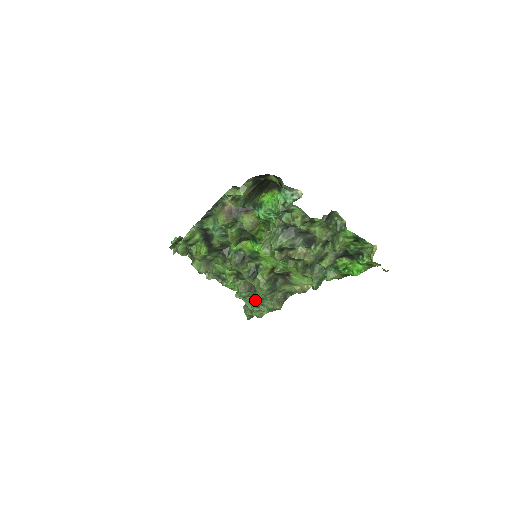
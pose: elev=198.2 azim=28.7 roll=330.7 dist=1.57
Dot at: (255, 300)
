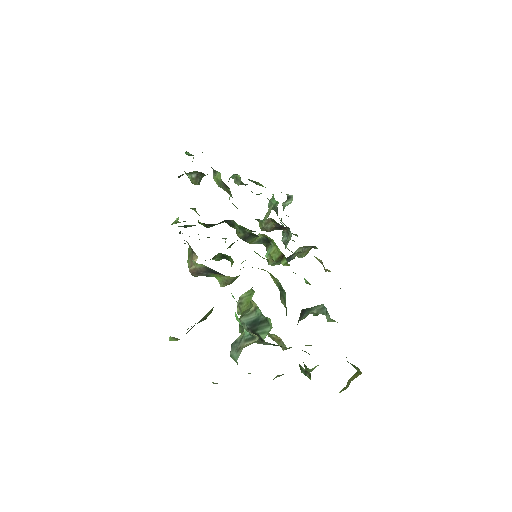
Dot at: occluded
